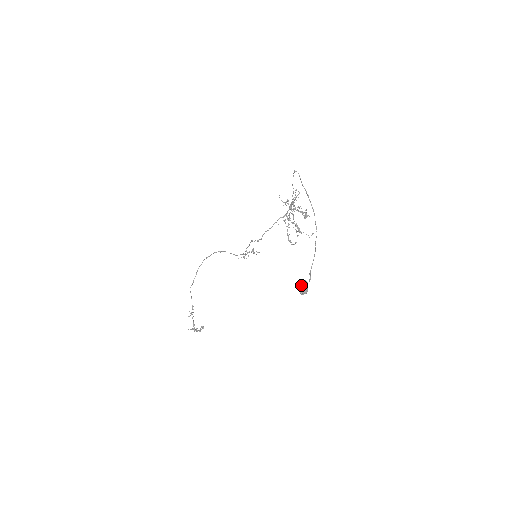
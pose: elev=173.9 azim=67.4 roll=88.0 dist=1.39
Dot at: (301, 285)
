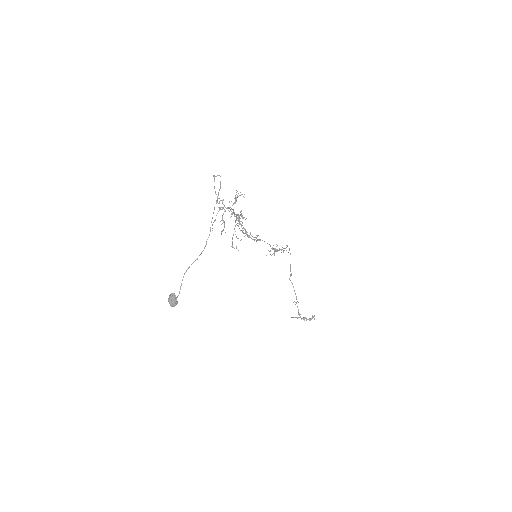
Dot at: (169, 298)
